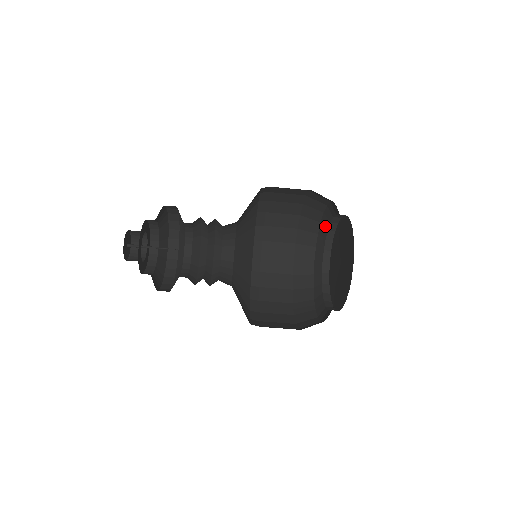
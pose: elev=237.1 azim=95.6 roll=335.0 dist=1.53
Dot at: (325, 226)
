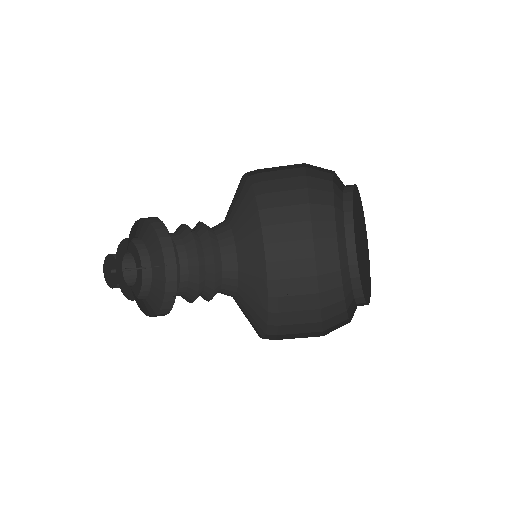
Dot at: (342, 236)
